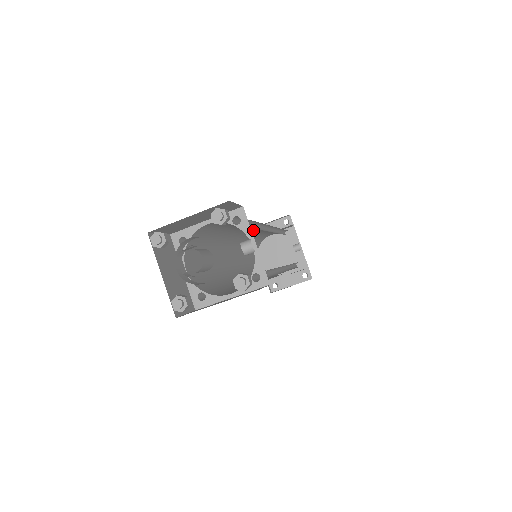
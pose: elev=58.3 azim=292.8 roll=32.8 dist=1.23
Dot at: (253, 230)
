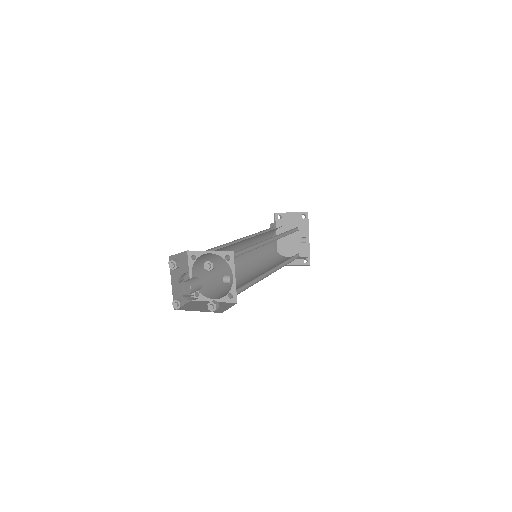
Dot at: occluded
